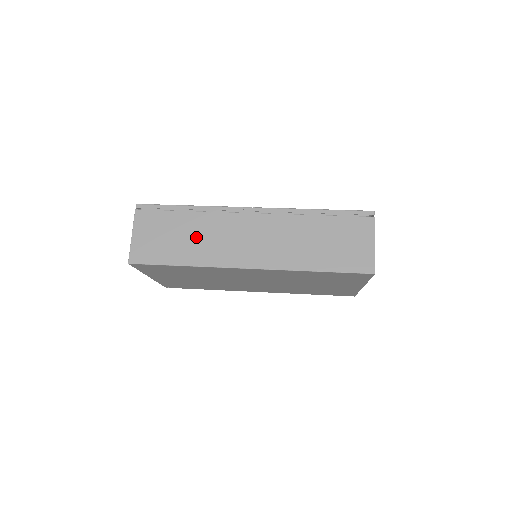
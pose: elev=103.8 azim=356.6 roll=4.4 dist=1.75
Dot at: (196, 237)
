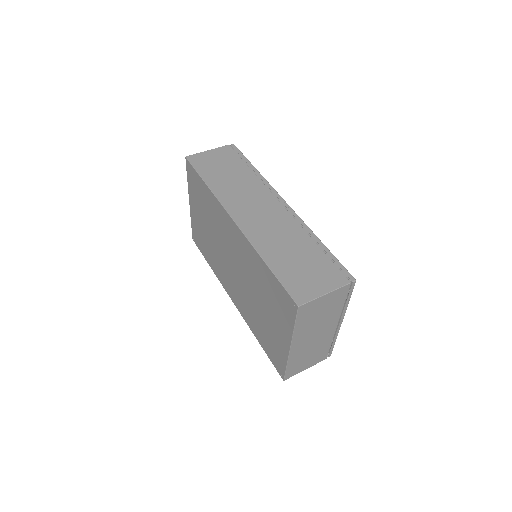
Dot at: (235, 181)
